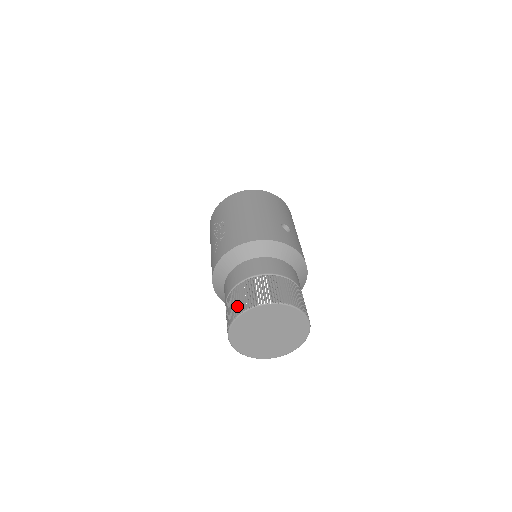
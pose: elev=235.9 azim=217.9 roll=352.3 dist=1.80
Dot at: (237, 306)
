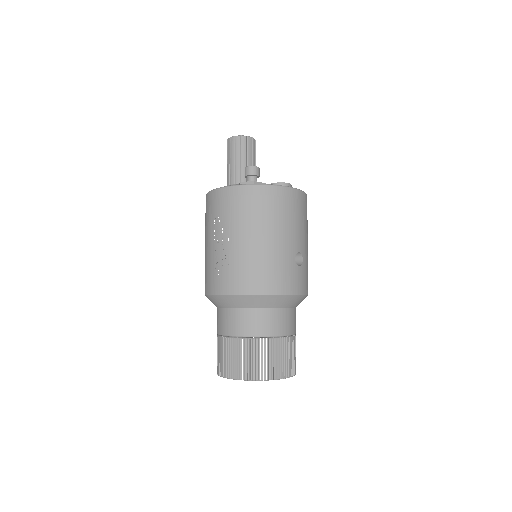
Dot at: (232, 366)
